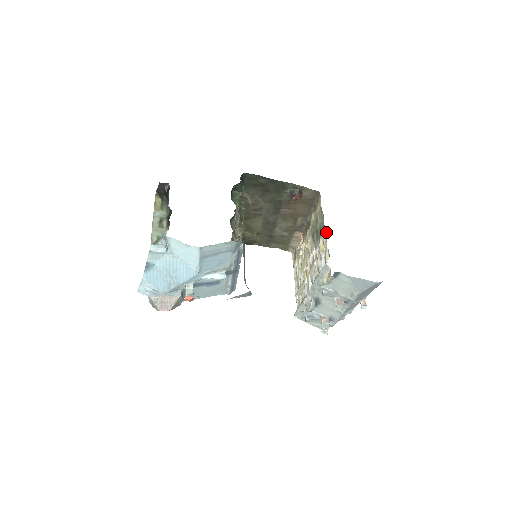
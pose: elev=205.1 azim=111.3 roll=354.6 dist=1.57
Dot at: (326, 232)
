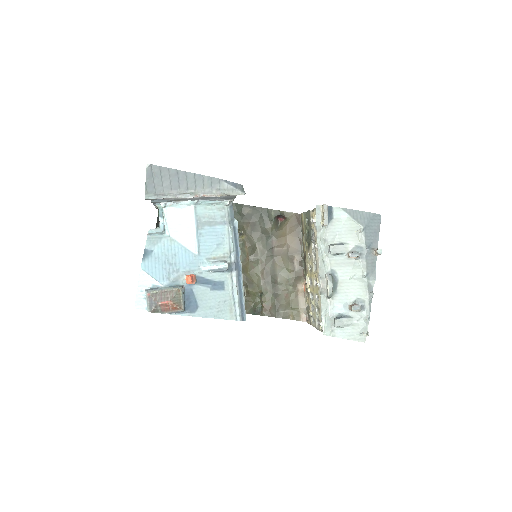
Dot at: (312, 210)
